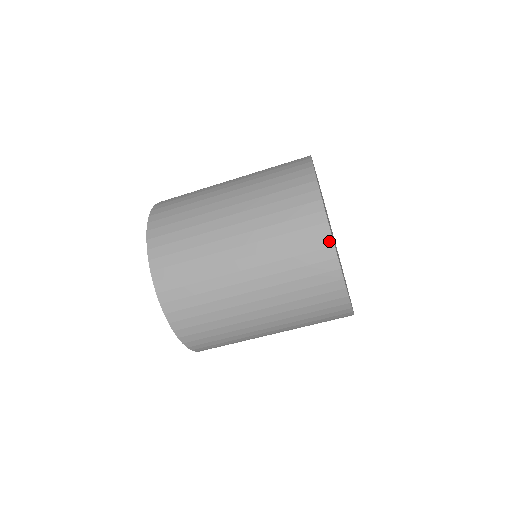
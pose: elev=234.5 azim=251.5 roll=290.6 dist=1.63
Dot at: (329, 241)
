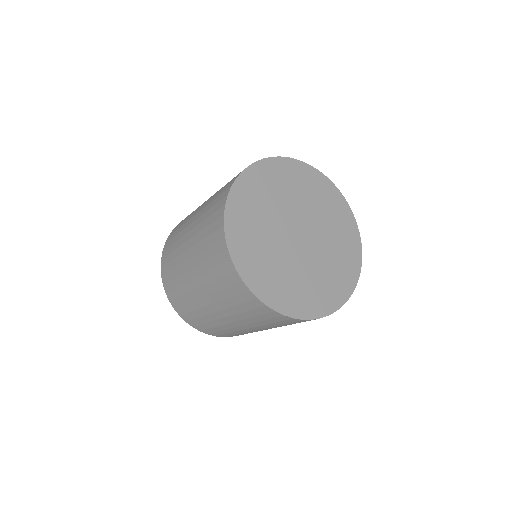
Dot at: occluded
